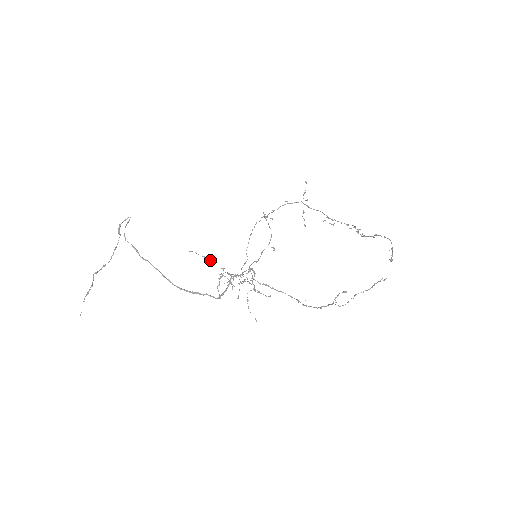
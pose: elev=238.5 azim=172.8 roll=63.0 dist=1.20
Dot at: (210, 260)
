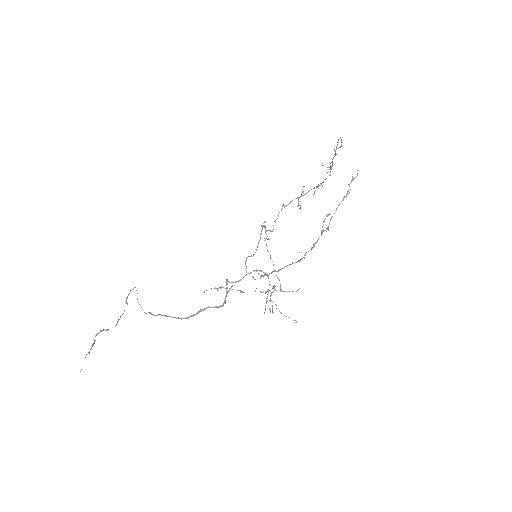
Dot at: (220, 287)
